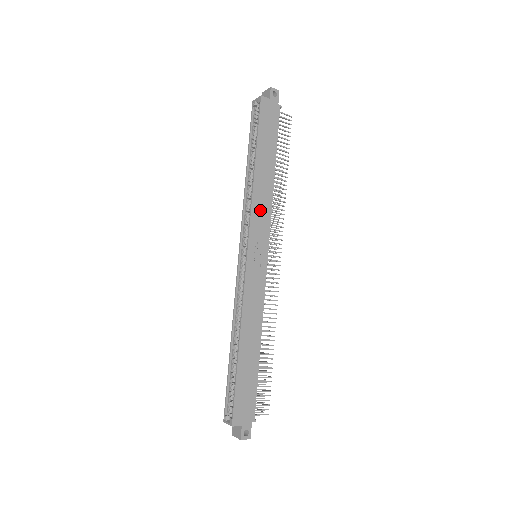
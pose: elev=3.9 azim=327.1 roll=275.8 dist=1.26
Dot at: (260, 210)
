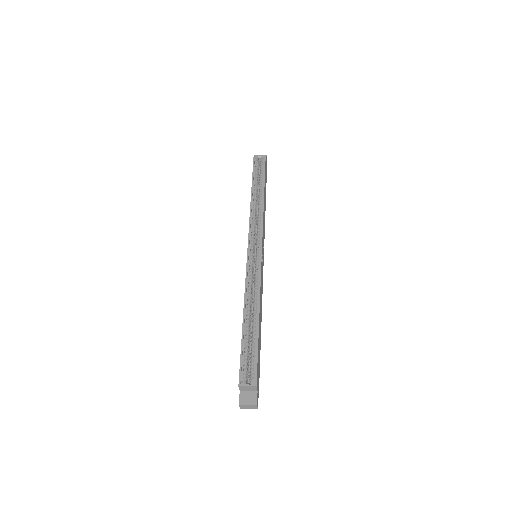
Dot at: occluded
